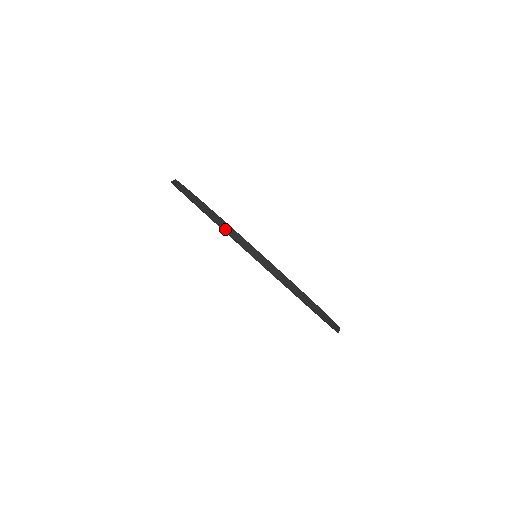
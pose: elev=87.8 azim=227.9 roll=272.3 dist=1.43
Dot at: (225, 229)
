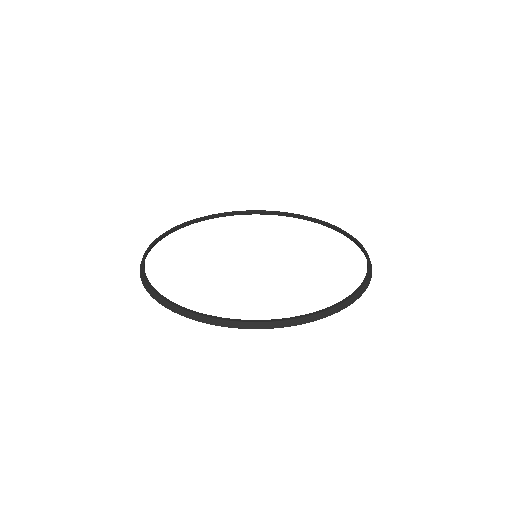
Dot at: (211, 324)
